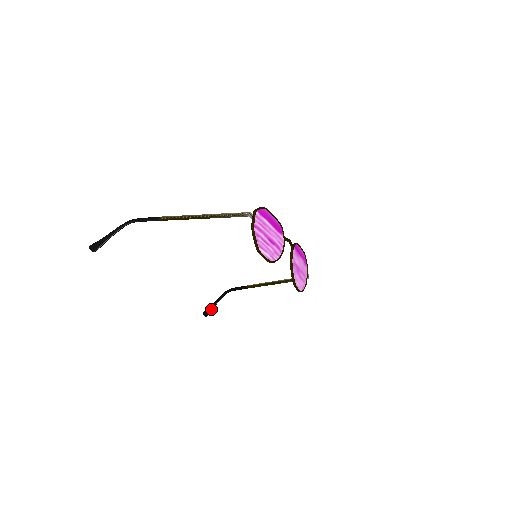
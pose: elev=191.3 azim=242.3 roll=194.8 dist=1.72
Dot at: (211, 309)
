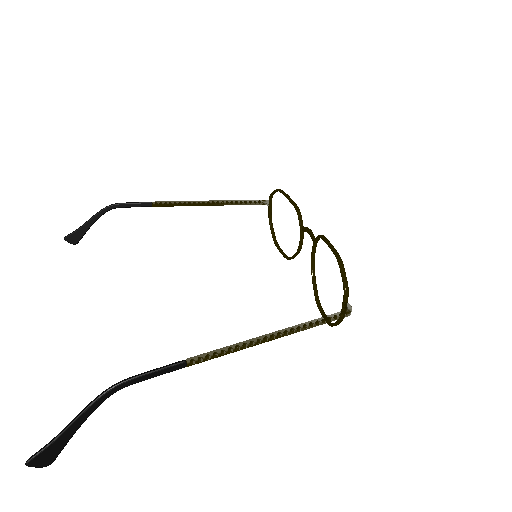
Dot at: (83, 235)
